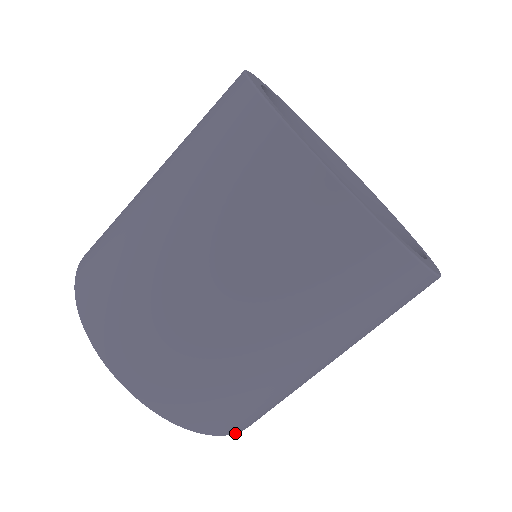
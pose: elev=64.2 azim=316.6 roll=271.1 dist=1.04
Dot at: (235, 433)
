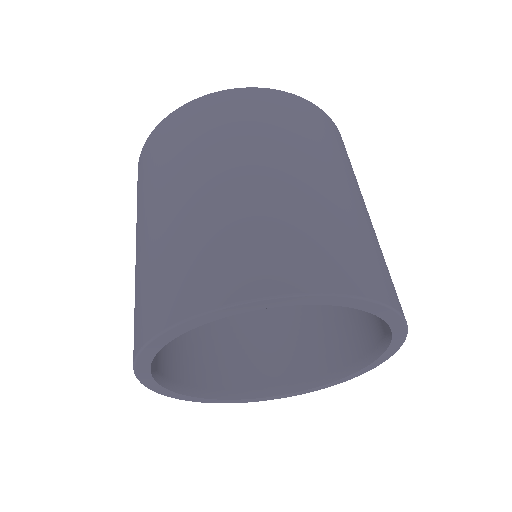
Dot at: (402, 344)
